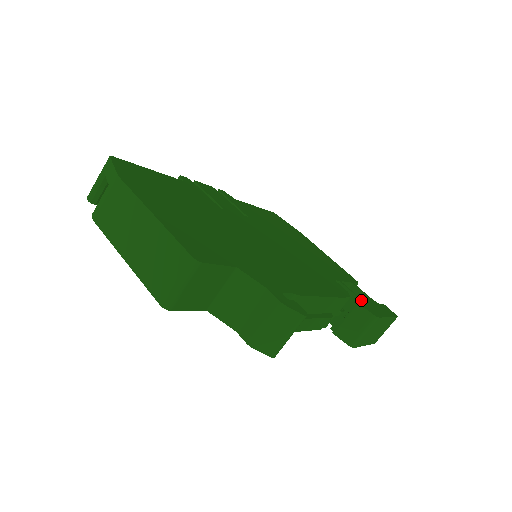
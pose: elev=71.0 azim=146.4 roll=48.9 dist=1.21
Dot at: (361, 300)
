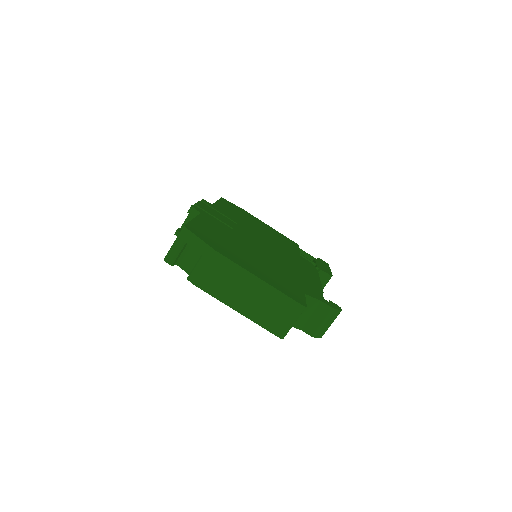
Dot at: (318, 265)
